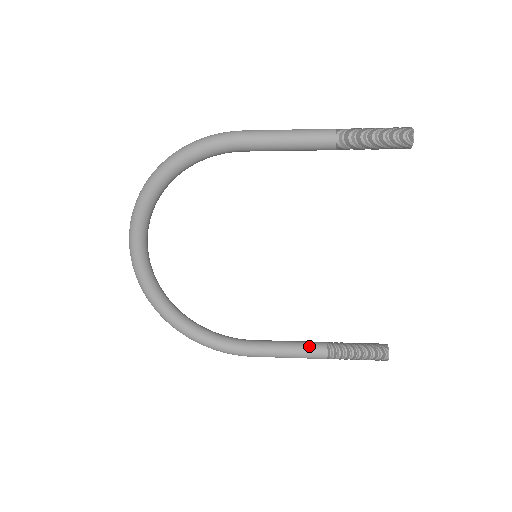
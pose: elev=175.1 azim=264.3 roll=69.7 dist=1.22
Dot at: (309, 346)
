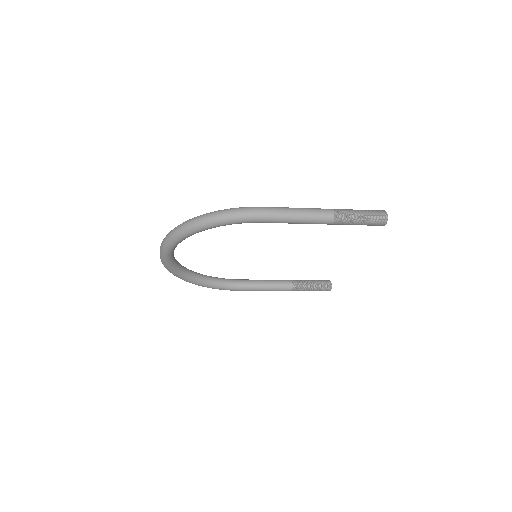
Dot at: (281, 286)
